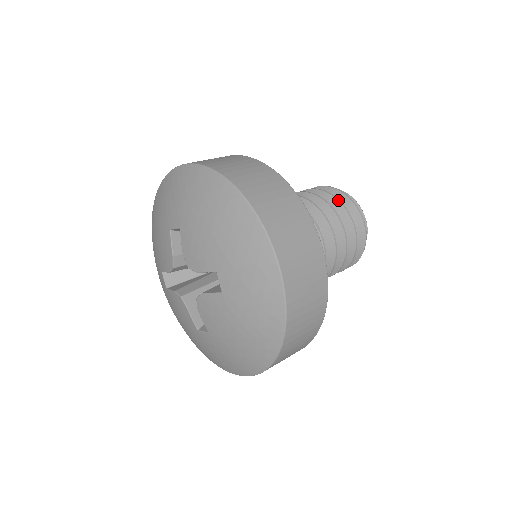
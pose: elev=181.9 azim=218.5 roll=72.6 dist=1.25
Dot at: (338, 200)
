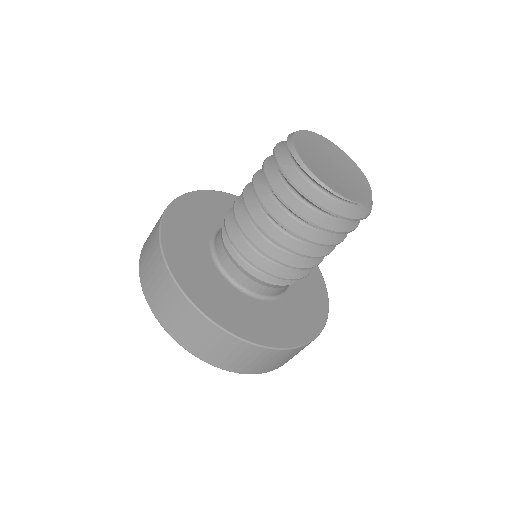
Dot at: occluded
